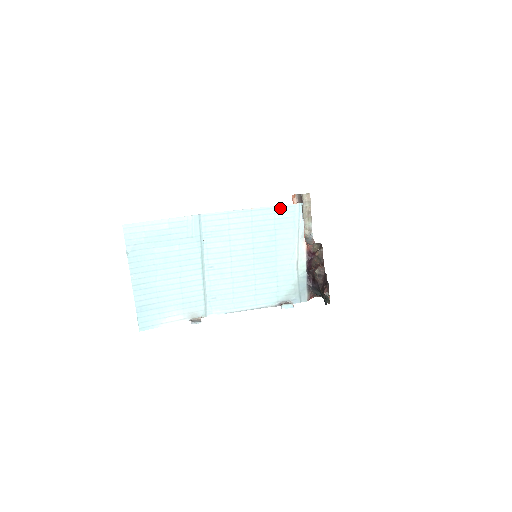
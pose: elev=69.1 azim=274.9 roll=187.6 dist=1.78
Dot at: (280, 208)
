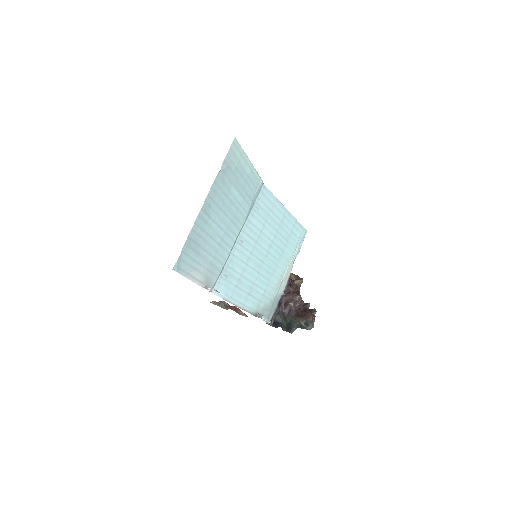
Dot at: (298, 224)
